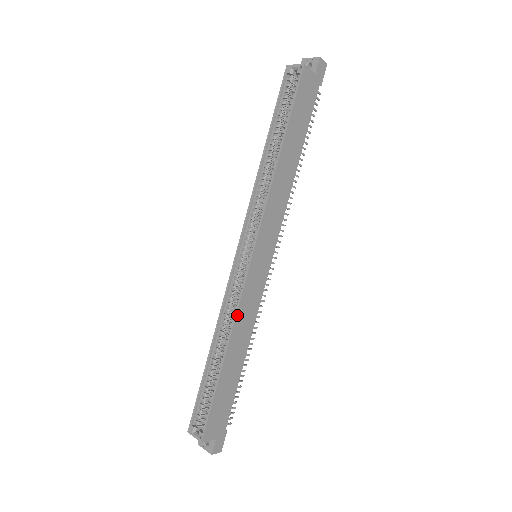
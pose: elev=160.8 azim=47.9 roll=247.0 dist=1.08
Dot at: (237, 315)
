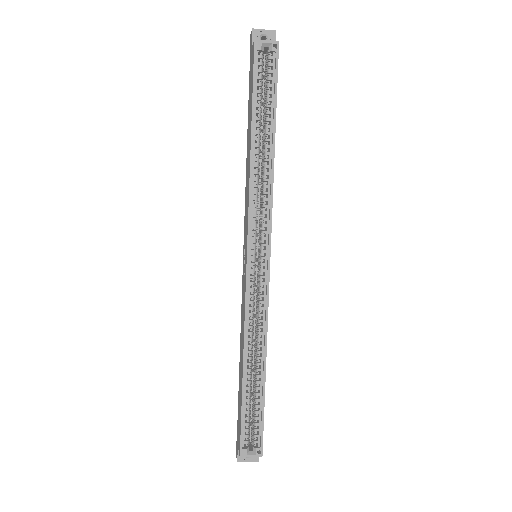
Dot at: (267, 322)
